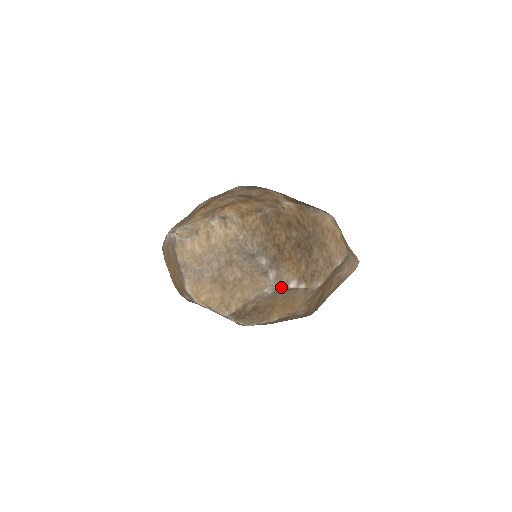
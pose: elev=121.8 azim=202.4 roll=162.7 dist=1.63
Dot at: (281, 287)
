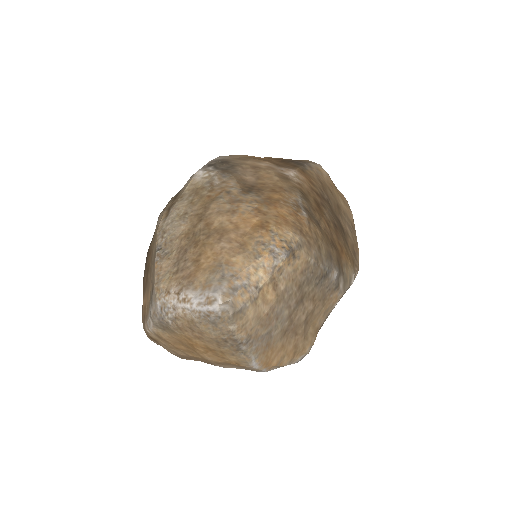
Dot at: (346, 290)
